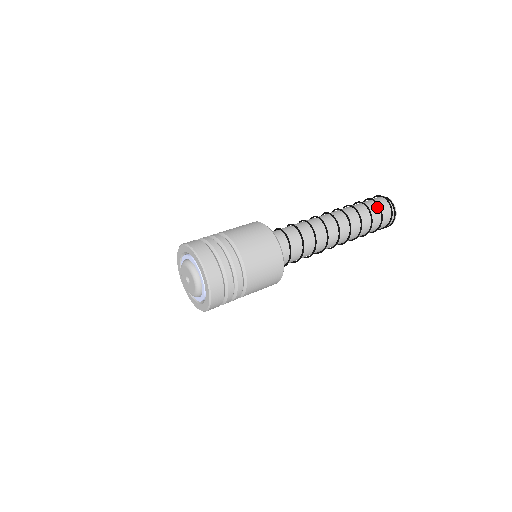
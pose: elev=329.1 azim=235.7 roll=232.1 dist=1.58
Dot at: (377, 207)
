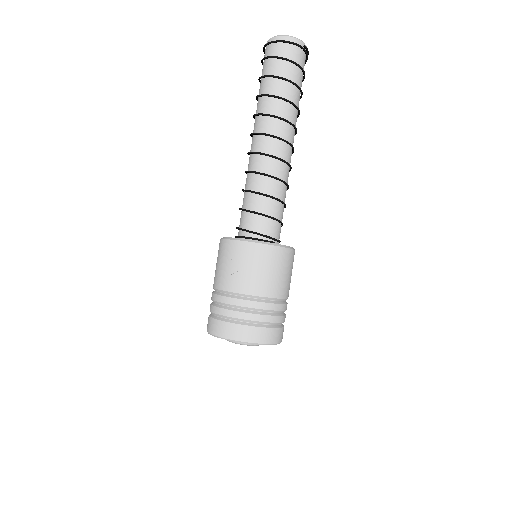
Dot at: (302, 76)
